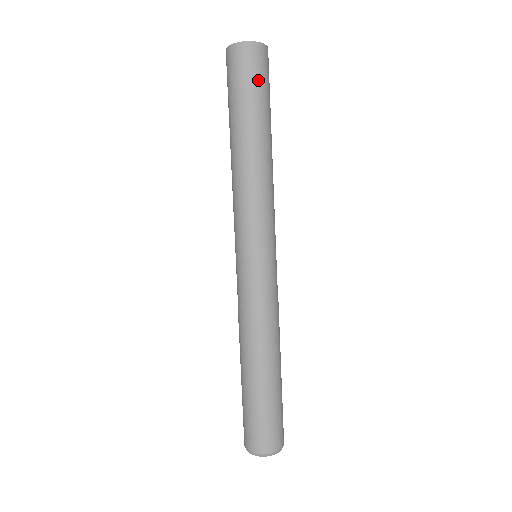
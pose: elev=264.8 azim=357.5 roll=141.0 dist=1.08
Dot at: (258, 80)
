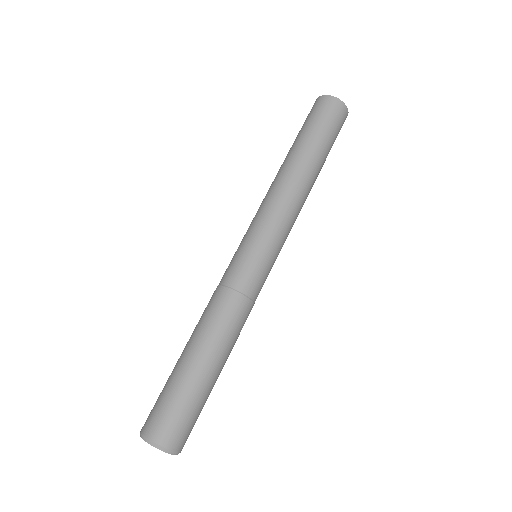
Dot at: occluded
